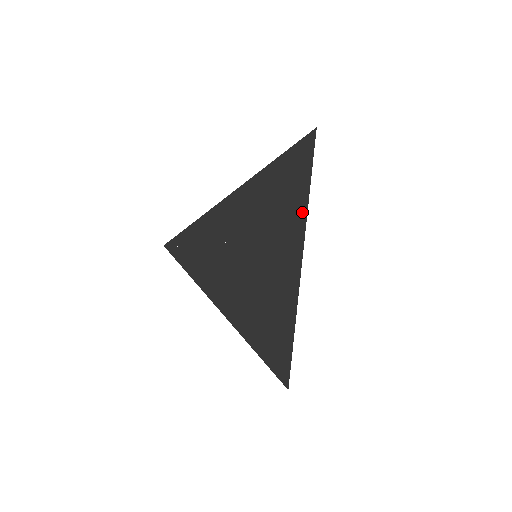
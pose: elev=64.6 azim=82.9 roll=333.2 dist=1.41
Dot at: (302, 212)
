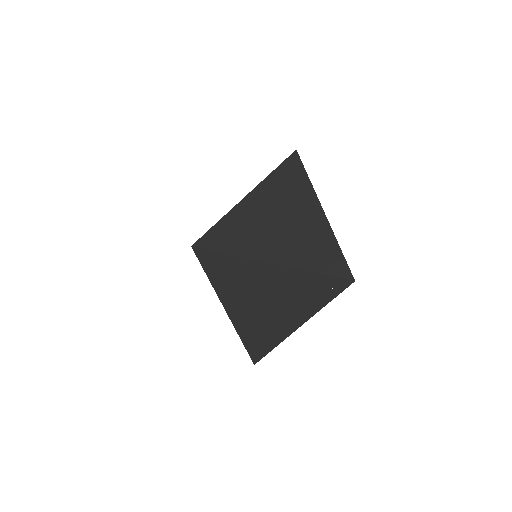
Dot at: (313, 311)
